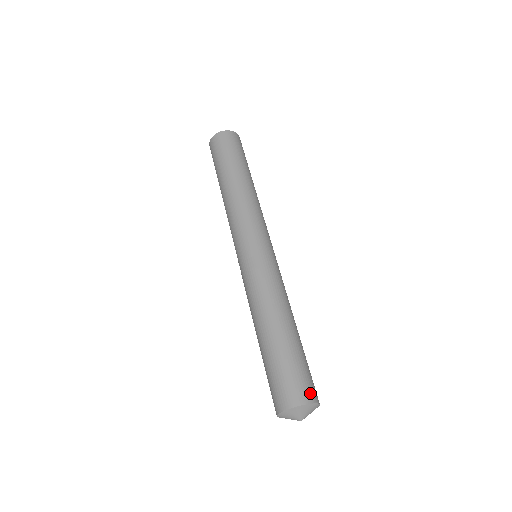
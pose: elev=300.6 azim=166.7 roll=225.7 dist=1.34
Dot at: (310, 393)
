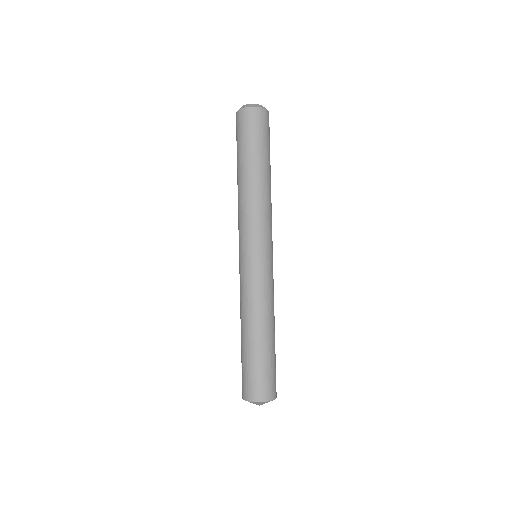
Dot at: (256, 394)
